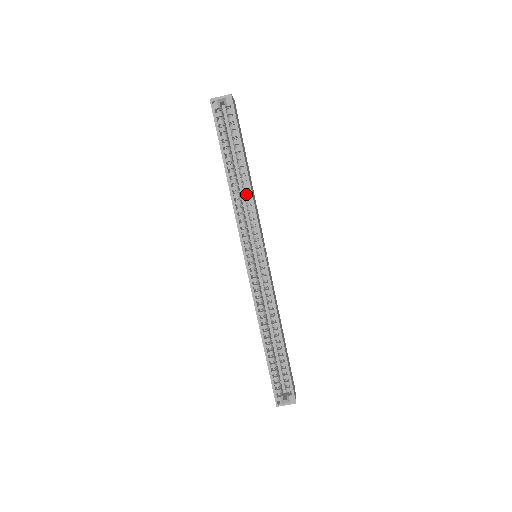
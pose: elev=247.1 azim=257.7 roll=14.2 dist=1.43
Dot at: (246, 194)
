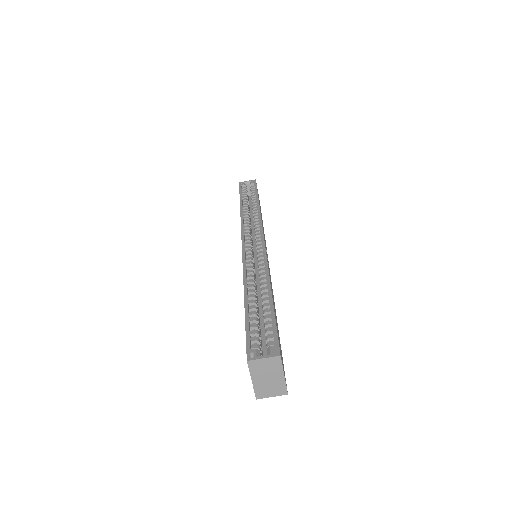
Dot at: (255, 213)
